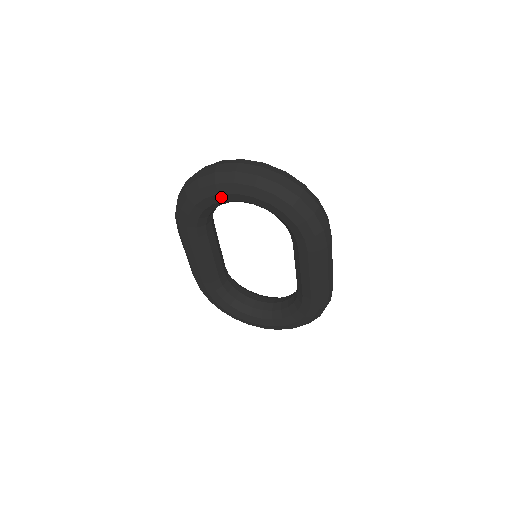
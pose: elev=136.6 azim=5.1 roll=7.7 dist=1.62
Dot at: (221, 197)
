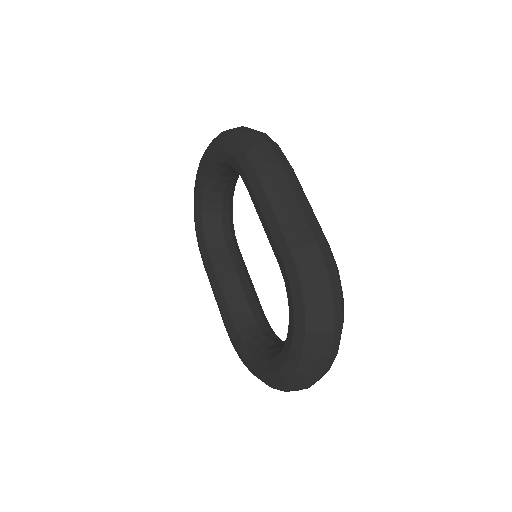
Dot at: (200, 183)
